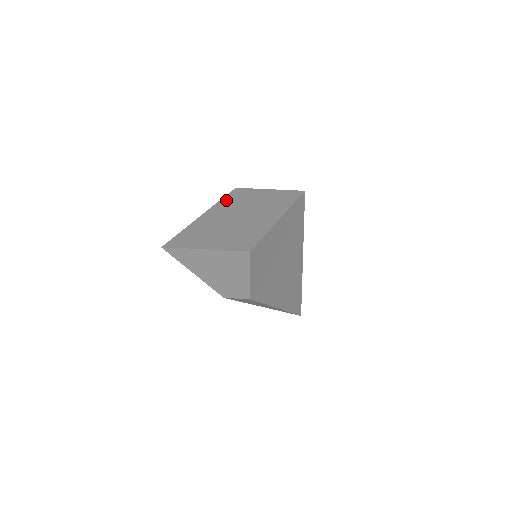
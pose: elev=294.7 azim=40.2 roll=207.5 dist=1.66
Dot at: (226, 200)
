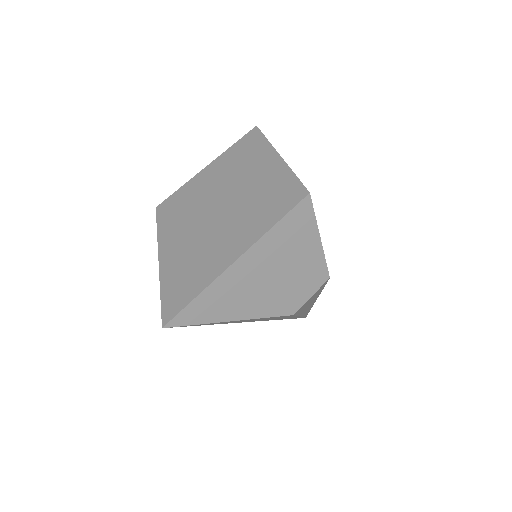
Dot at: (166, 221)
